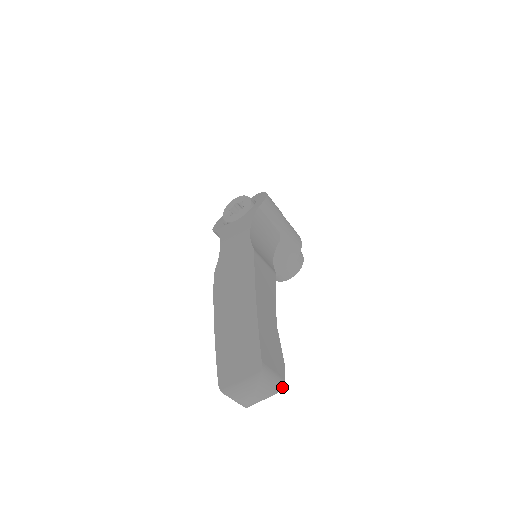
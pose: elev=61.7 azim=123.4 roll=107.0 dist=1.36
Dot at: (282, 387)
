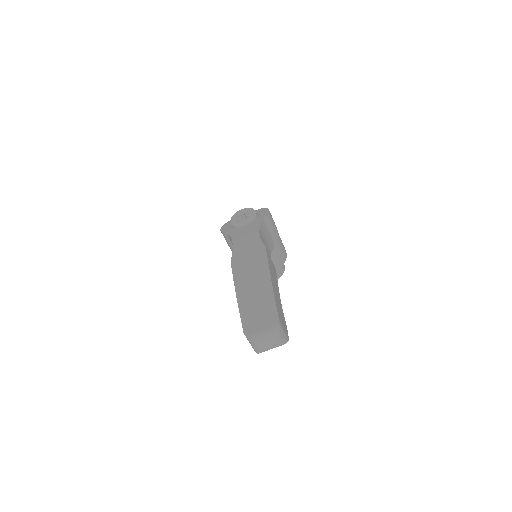
Dot at: (287, 341)
